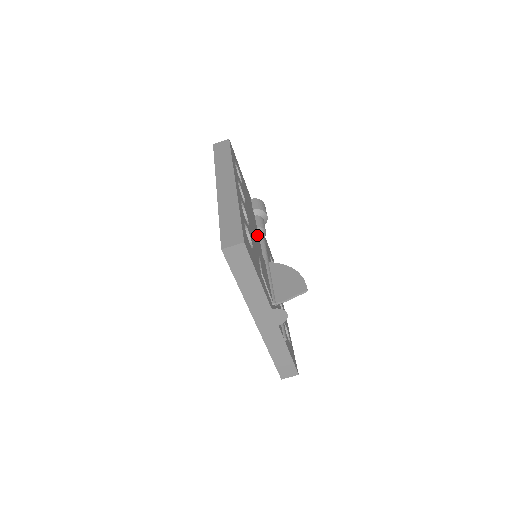
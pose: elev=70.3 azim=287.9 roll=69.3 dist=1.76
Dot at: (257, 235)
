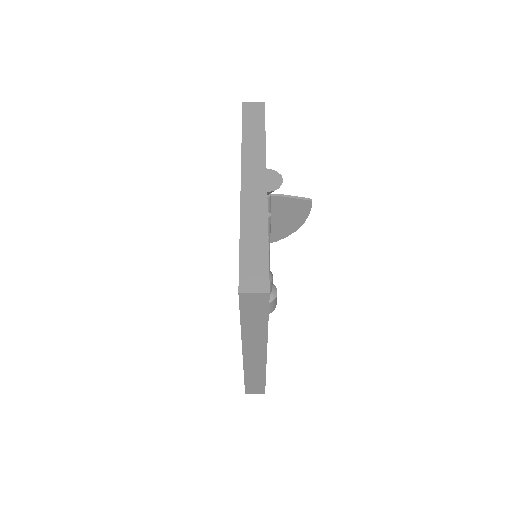
Dot at: occluded
